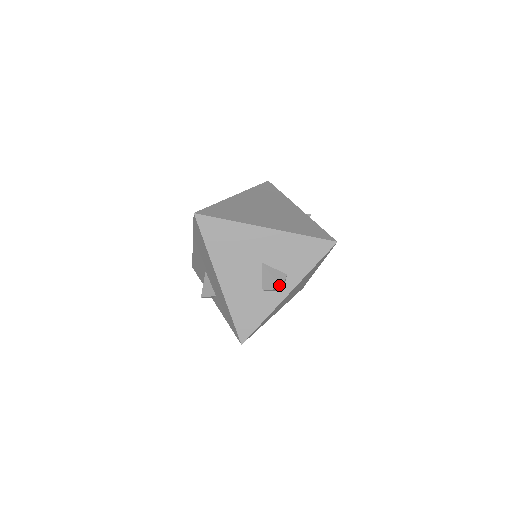
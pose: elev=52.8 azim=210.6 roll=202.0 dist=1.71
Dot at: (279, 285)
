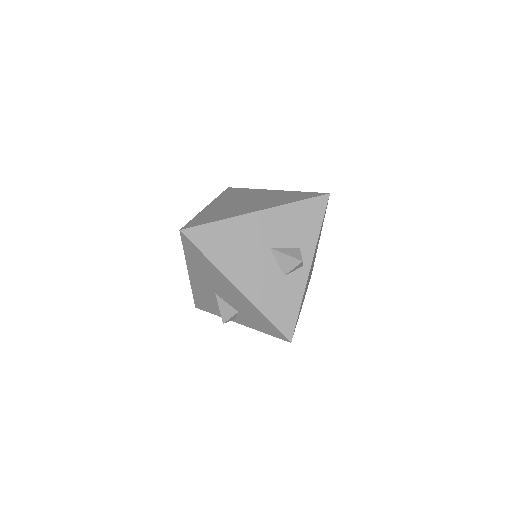
Dot at: (298, 259)
